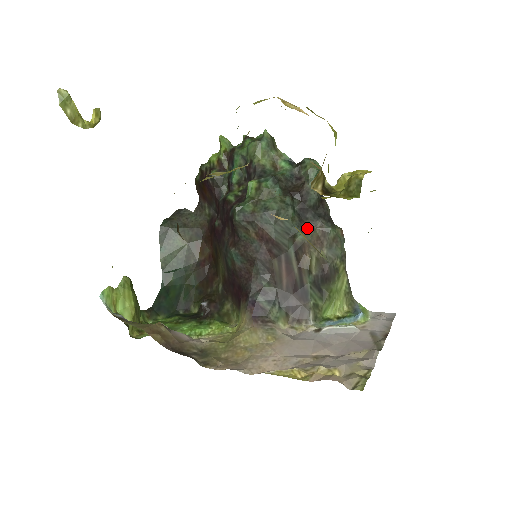
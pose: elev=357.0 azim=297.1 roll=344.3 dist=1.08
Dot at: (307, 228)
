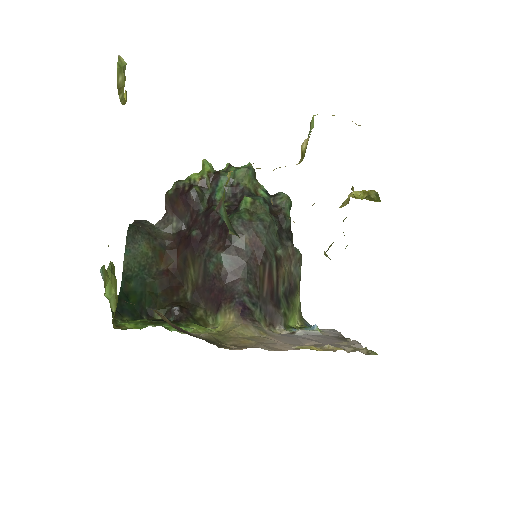
Dot at: (284, 245)
